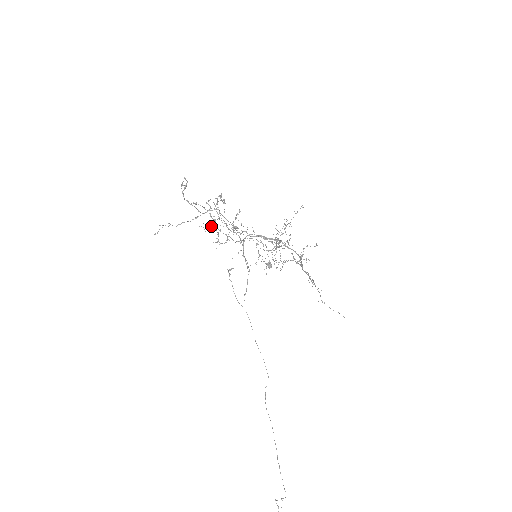
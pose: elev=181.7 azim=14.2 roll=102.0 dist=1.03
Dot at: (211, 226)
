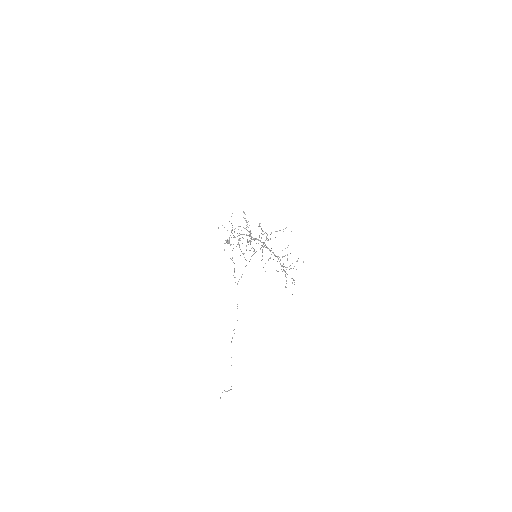
Dot at: (224, 227)
